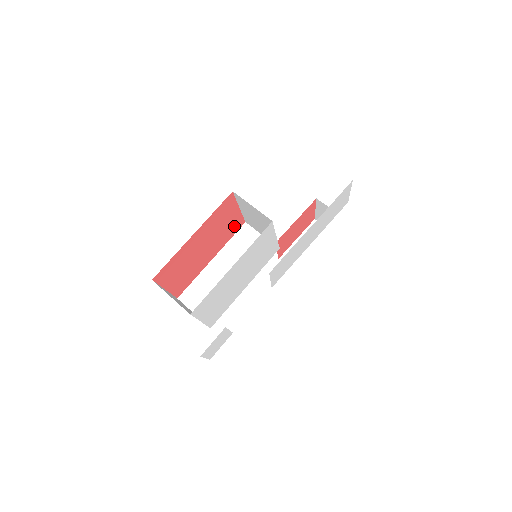
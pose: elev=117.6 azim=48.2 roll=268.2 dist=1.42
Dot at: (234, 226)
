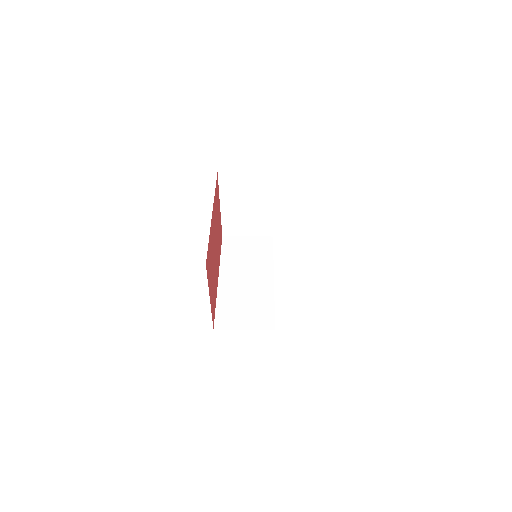
Dot at: (220, 235)
